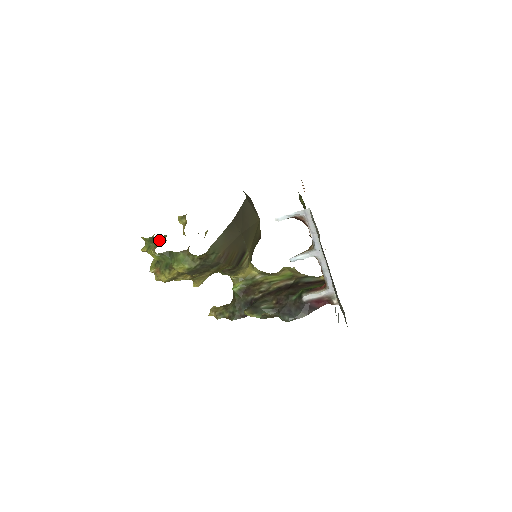
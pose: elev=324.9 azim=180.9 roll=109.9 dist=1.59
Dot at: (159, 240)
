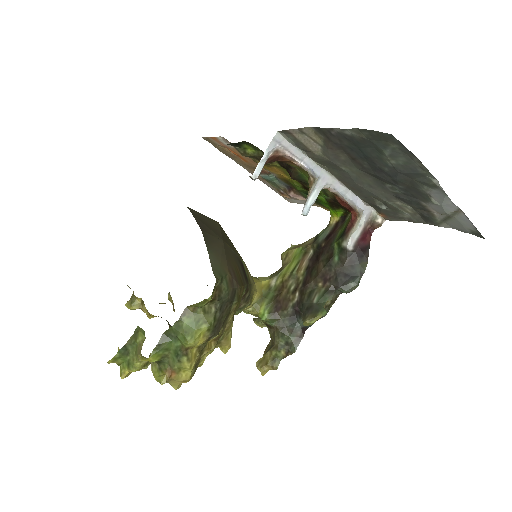
Dot at: (134, 341)
